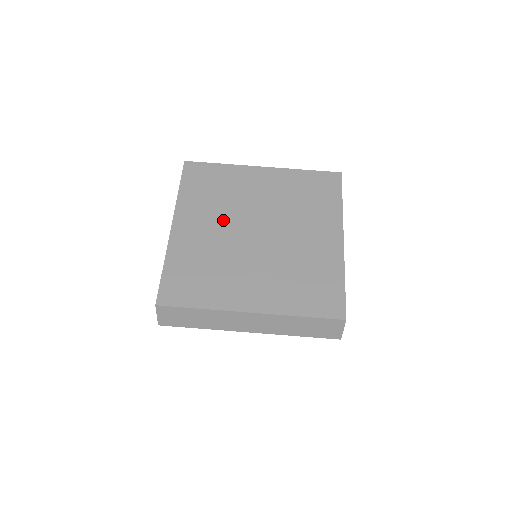
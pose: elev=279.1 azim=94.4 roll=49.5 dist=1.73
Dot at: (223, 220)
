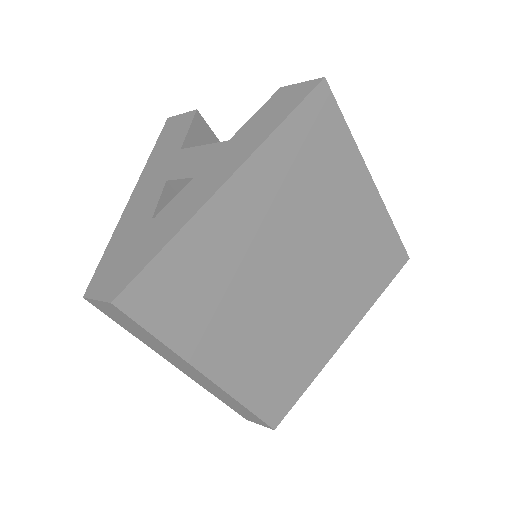
Dot at: (283, 227)
